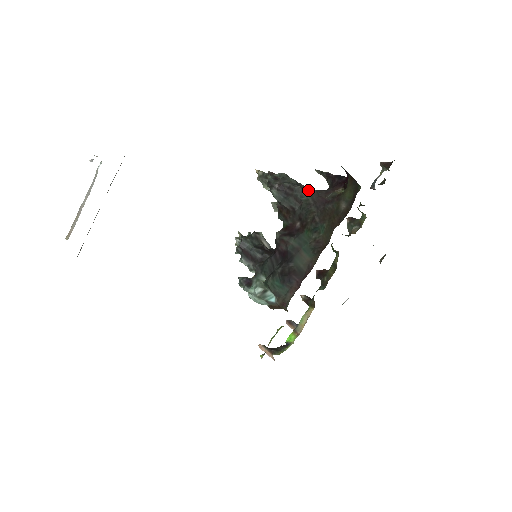
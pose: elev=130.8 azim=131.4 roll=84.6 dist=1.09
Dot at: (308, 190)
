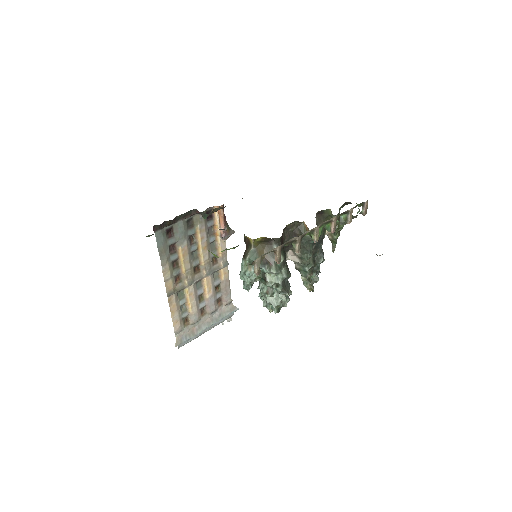
Dot at: occluded
